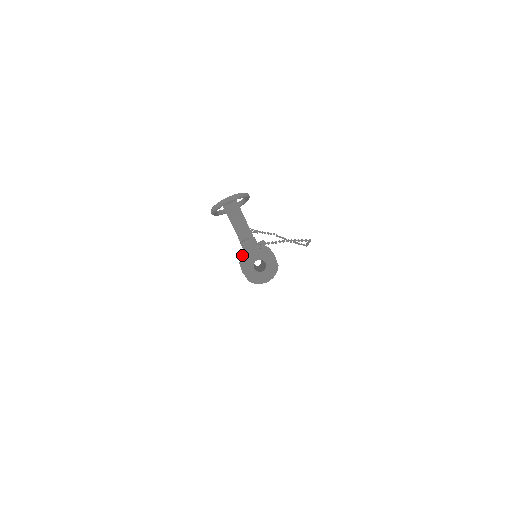
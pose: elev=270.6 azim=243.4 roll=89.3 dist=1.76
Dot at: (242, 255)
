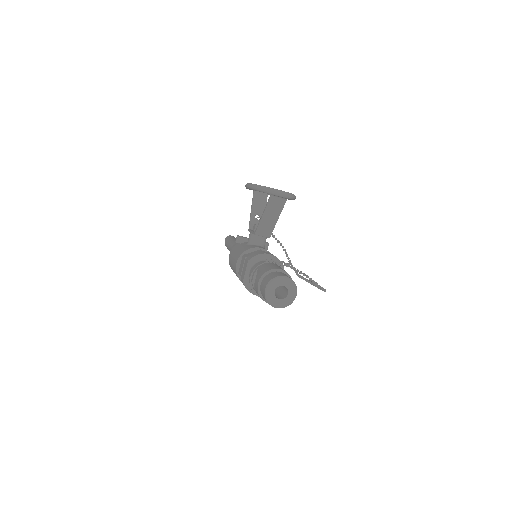
Dot at: (256, 255)
